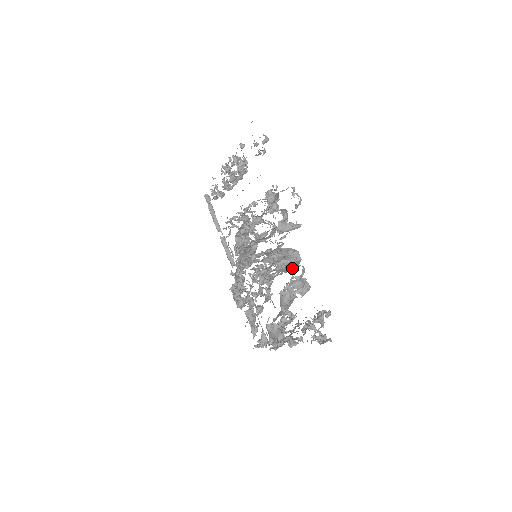
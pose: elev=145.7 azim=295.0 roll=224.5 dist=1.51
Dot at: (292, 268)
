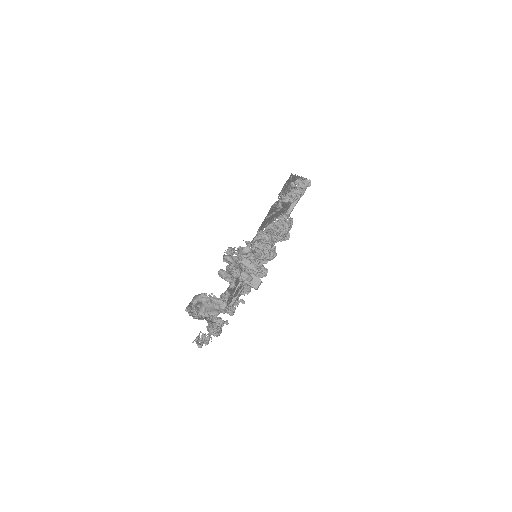
Dot at: occluded
